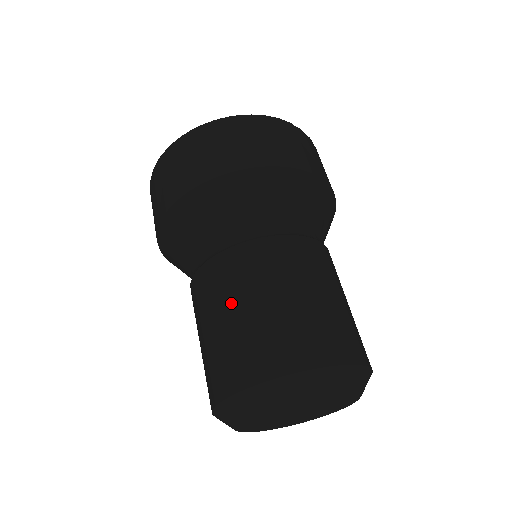
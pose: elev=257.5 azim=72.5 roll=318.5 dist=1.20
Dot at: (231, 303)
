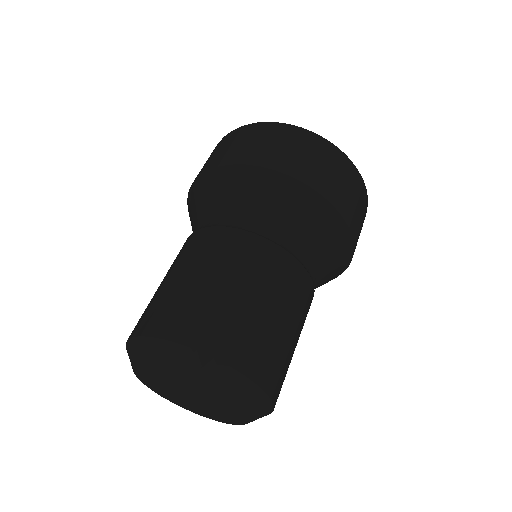
Dot at: (236, 278)
